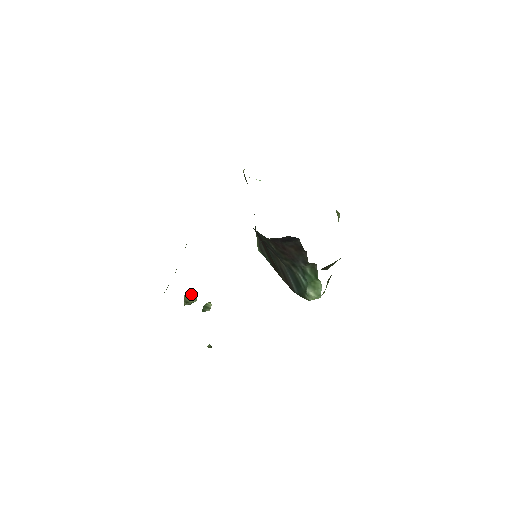
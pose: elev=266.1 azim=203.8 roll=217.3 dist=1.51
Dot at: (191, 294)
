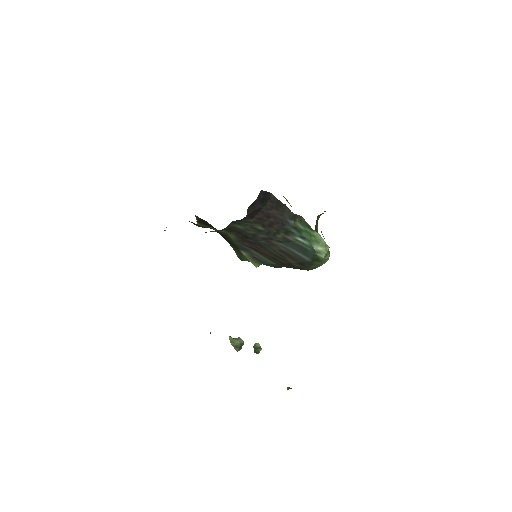
Dot at: (234, 338)
